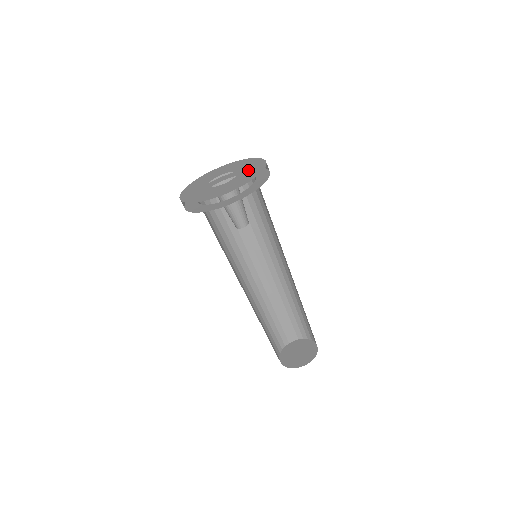
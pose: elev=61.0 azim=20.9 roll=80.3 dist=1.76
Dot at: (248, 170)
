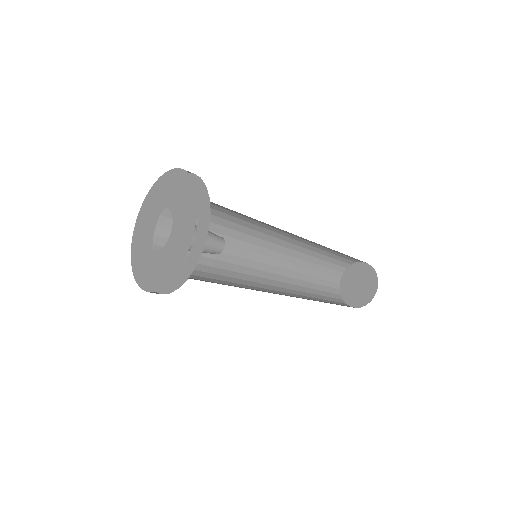
Dot at: (180, 227)
